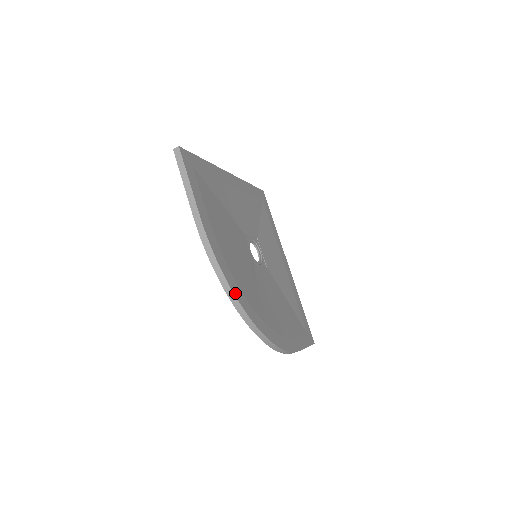
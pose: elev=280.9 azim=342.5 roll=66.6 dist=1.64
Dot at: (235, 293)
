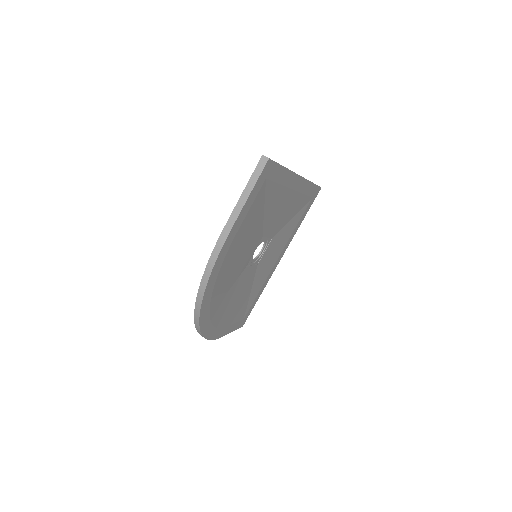
Dot at: (204, 300)
